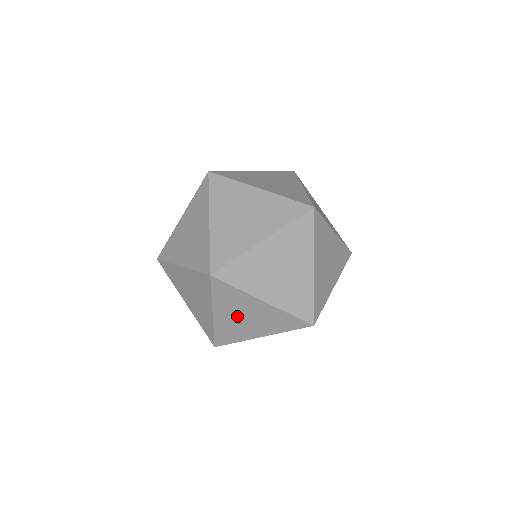
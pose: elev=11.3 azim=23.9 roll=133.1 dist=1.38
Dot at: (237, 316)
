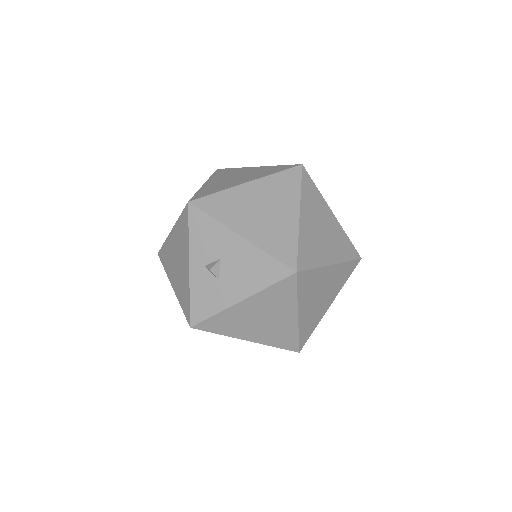
Dot at: (213, 263)
